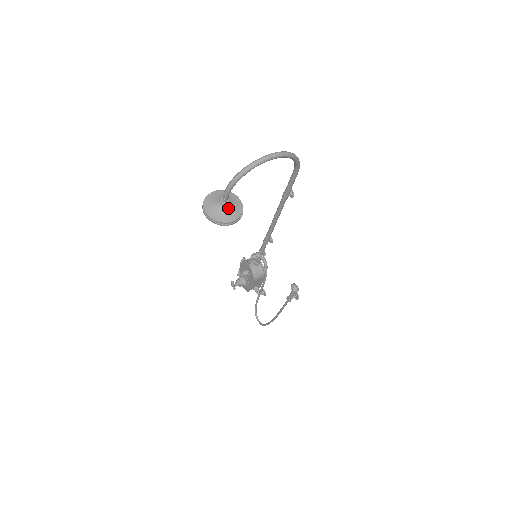
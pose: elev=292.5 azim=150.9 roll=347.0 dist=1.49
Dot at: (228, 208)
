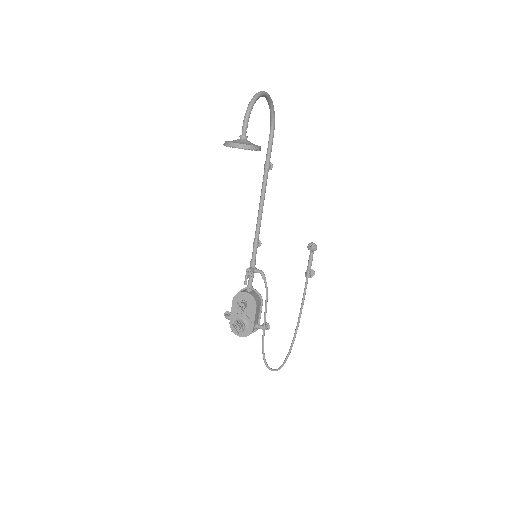
Dot at: (249, 141)
